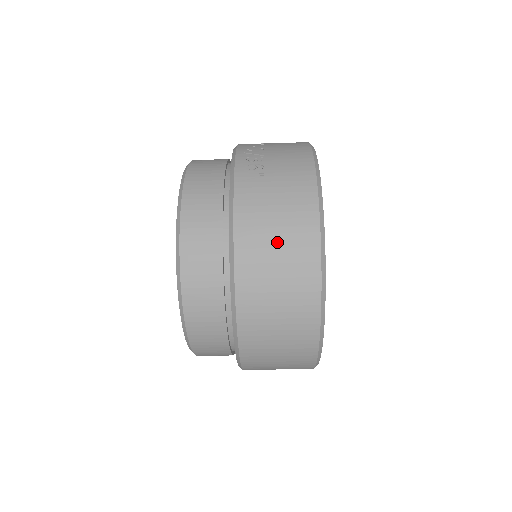
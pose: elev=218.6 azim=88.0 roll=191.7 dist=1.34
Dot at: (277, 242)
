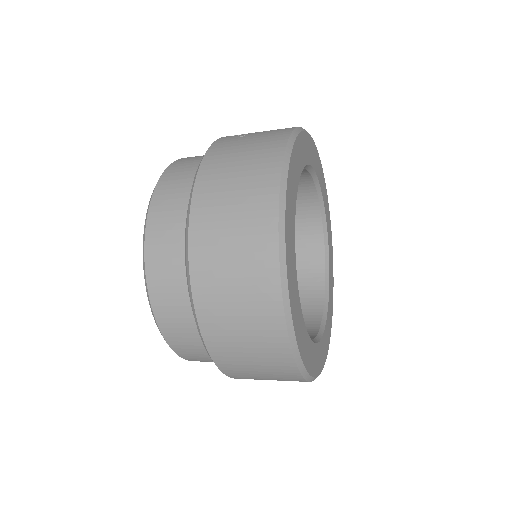
Dot at: (238, 173)
